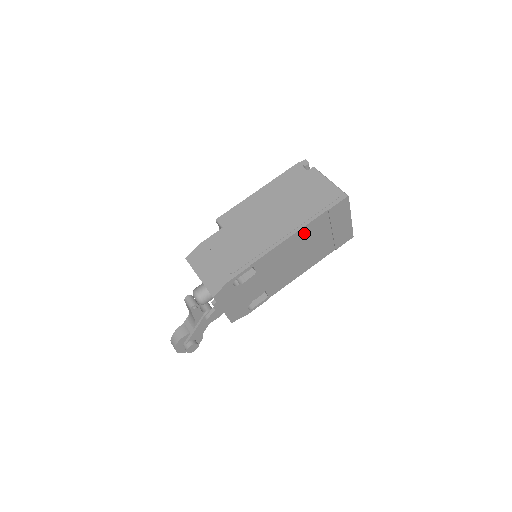
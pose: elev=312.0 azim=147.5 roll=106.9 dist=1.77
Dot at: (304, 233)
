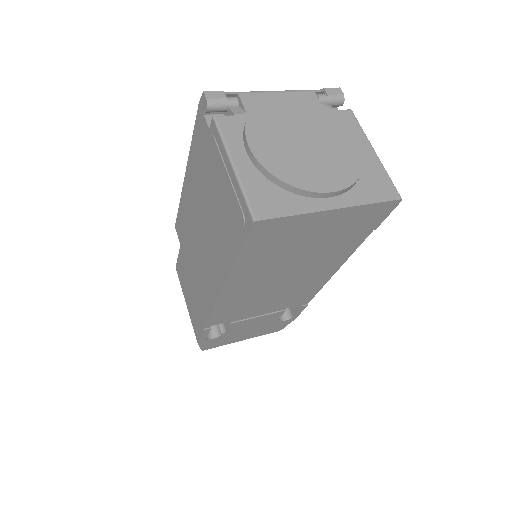
Dot at: (242, 279)
